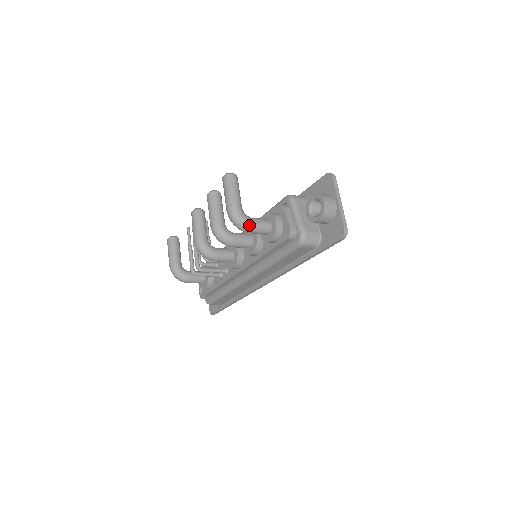
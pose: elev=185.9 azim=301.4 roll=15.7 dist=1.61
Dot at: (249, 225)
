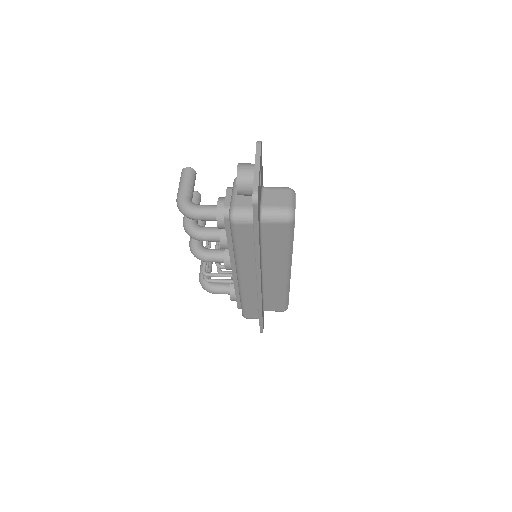
Dot at: (191, 211)
